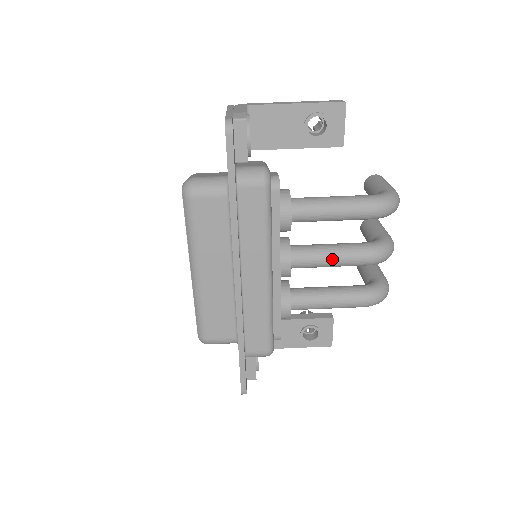
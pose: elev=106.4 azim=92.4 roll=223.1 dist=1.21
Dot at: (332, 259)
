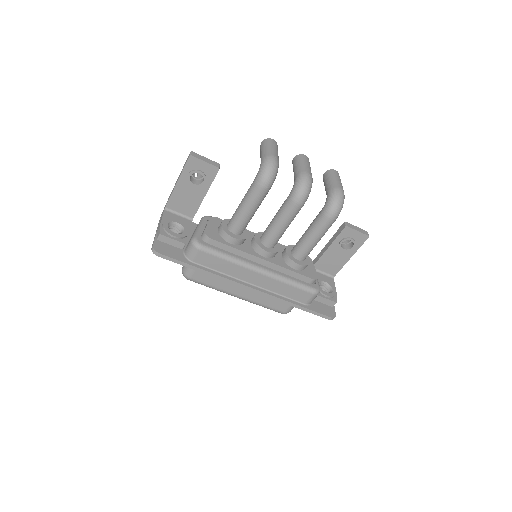
Dot at: (281, 226)
